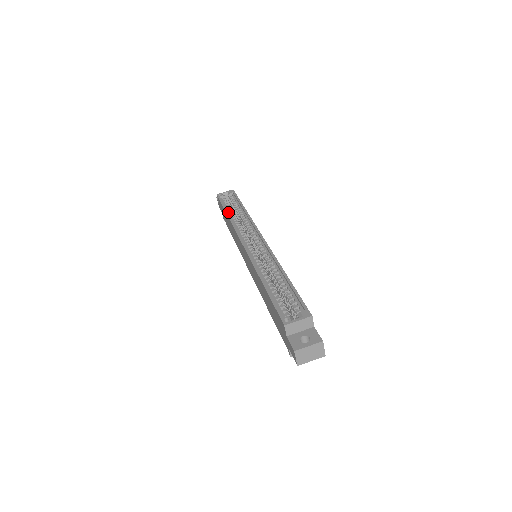
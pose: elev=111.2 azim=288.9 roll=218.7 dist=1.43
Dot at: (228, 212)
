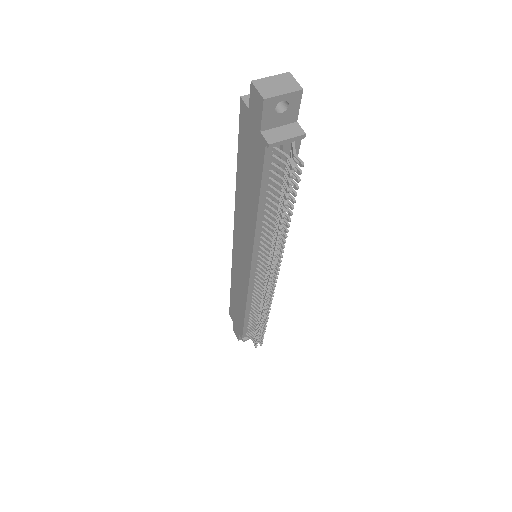
Dot at: occluded
